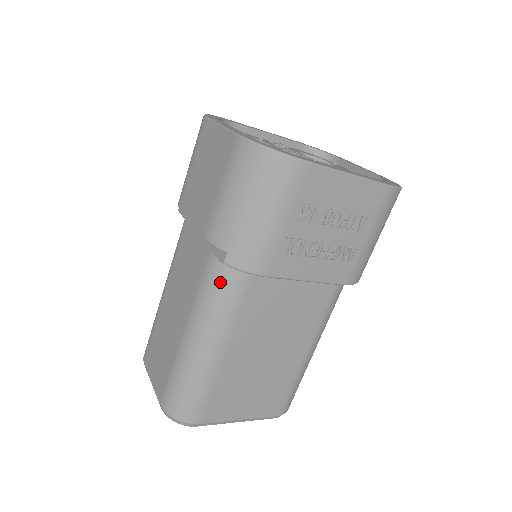
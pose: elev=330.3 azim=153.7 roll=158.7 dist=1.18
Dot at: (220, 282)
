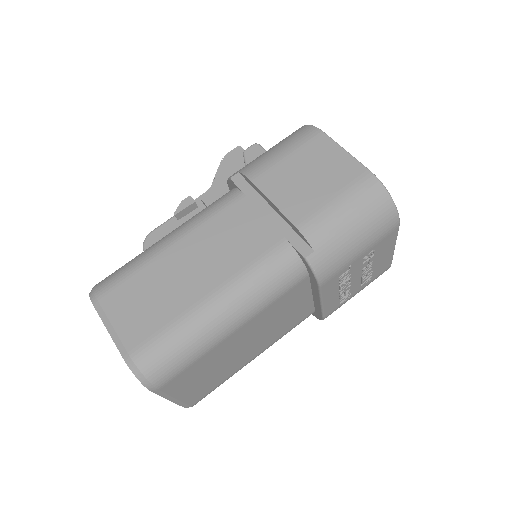
Dot at: (282, 270)
